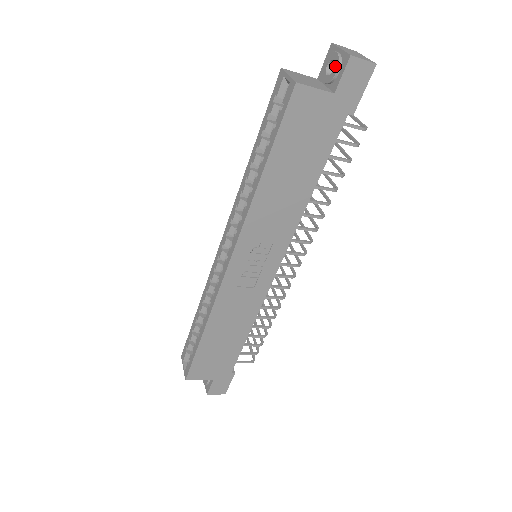
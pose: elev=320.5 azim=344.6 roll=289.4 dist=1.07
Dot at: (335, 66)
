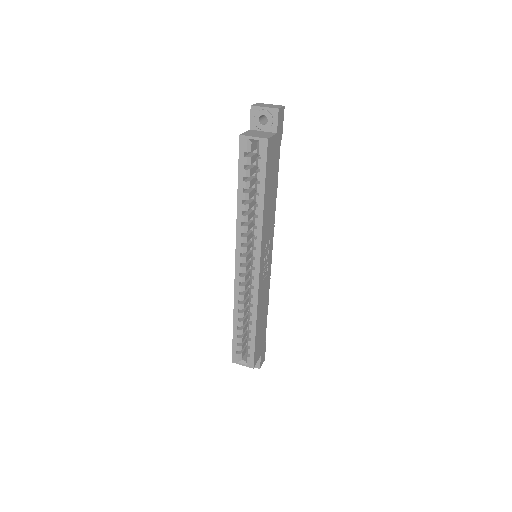
Dot at: (269, 118)
